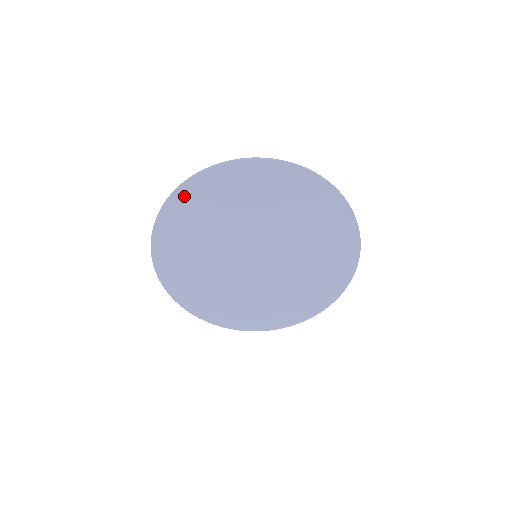
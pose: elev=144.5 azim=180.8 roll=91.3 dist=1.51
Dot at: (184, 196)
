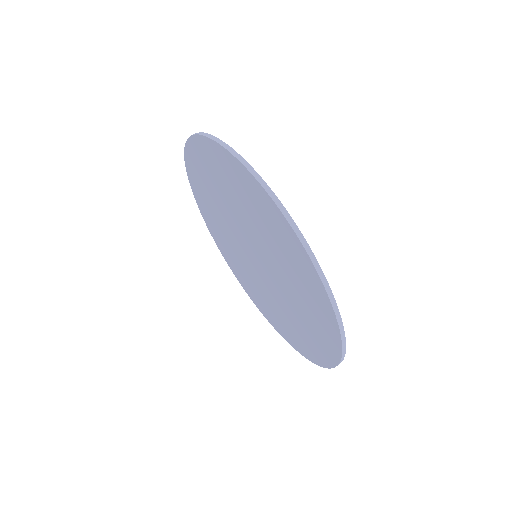
Dot at: (191, 168)
